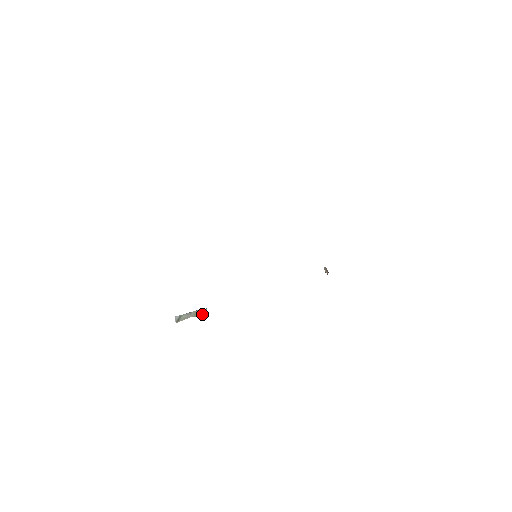
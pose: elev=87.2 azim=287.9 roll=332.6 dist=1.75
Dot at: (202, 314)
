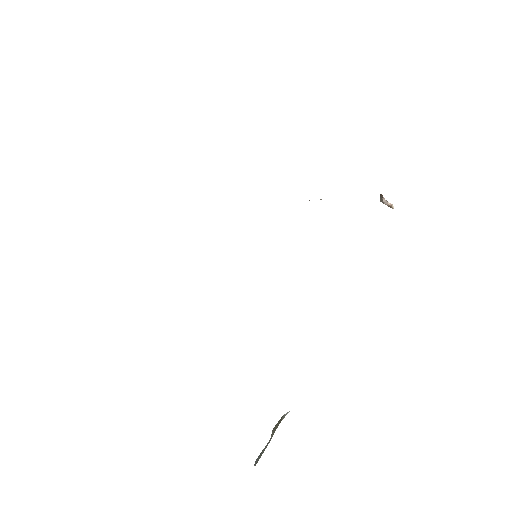
Dot at: (280, 422)
